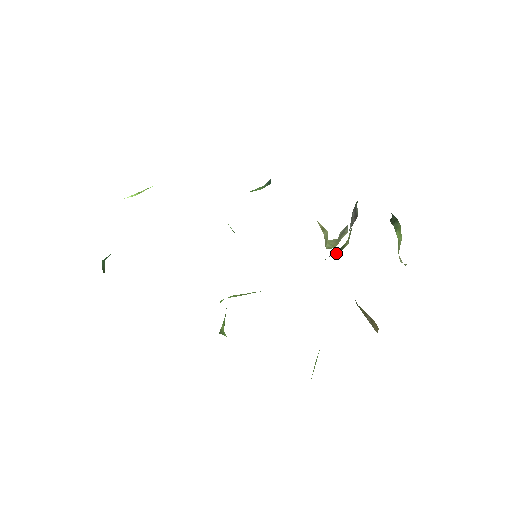
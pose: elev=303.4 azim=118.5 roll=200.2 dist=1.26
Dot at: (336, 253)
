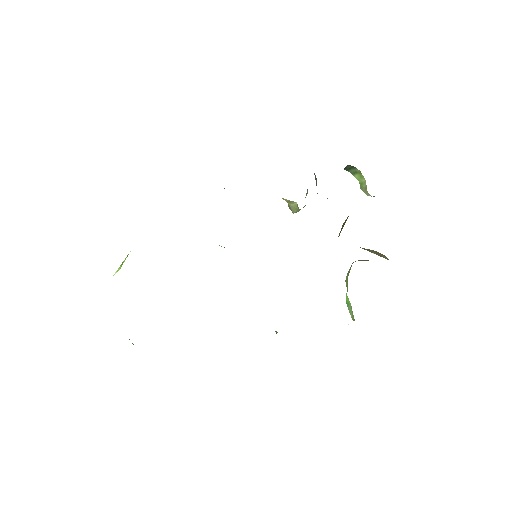
Dot at: occluded
